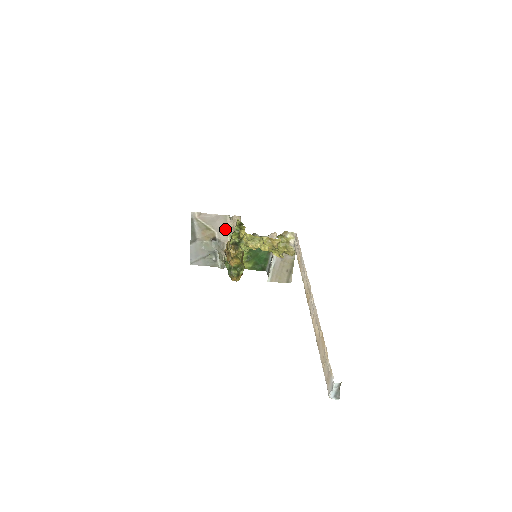
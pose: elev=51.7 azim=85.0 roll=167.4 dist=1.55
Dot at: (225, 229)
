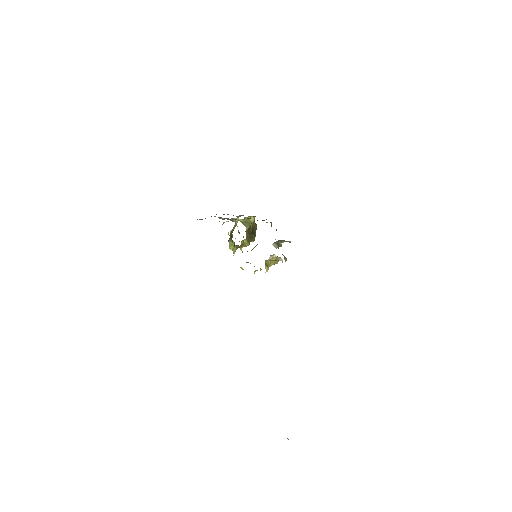
Dot at: occluded
